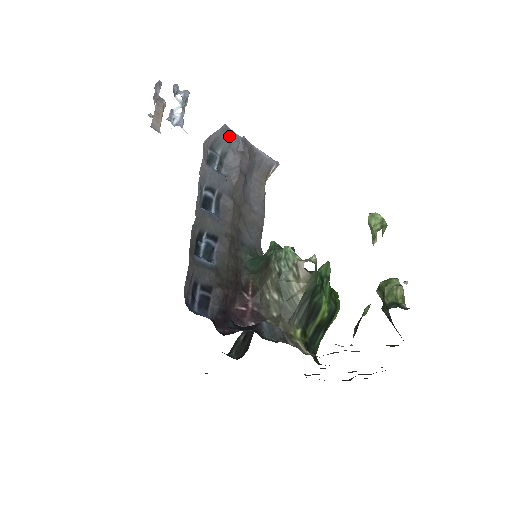
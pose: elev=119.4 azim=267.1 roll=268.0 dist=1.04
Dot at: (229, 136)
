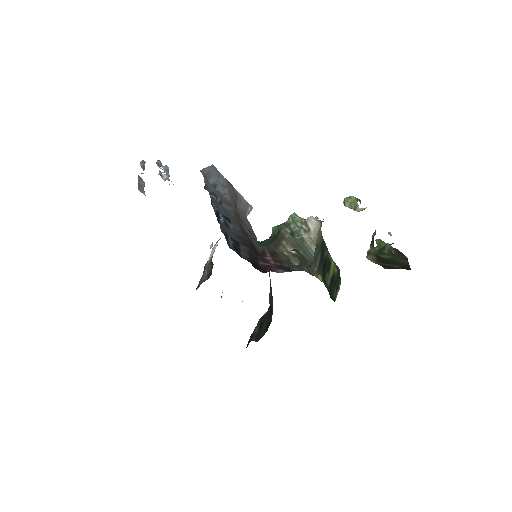
Dot at: (217, 173)
